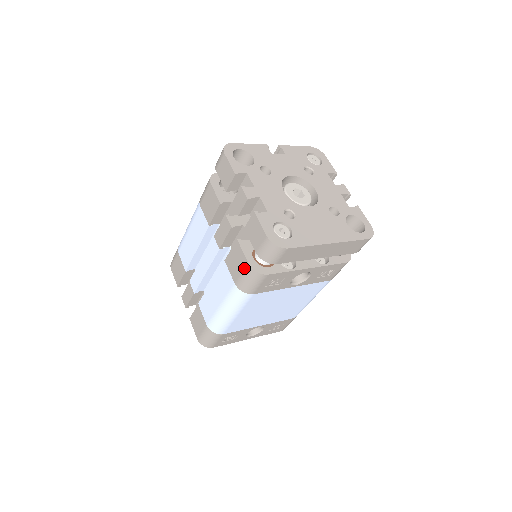
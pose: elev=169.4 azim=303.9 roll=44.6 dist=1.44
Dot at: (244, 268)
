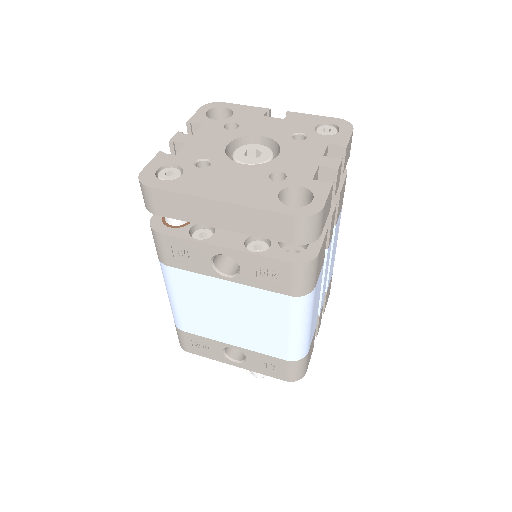
Dot at: occluded
